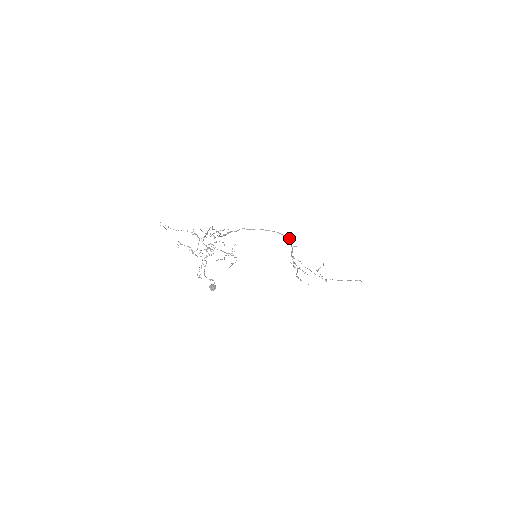
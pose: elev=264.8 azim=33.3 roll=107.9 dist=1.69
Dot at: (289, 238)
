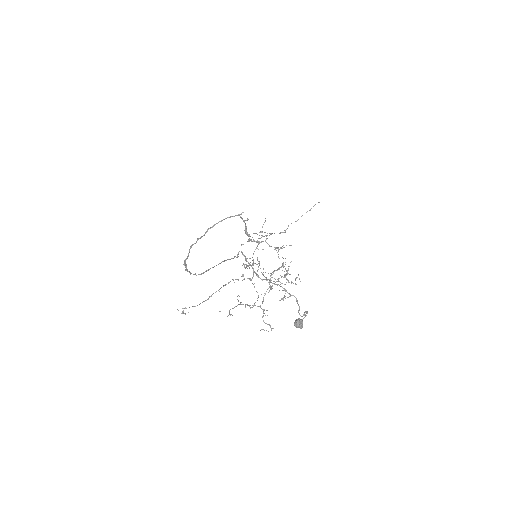
Dot at: (241, 214)
